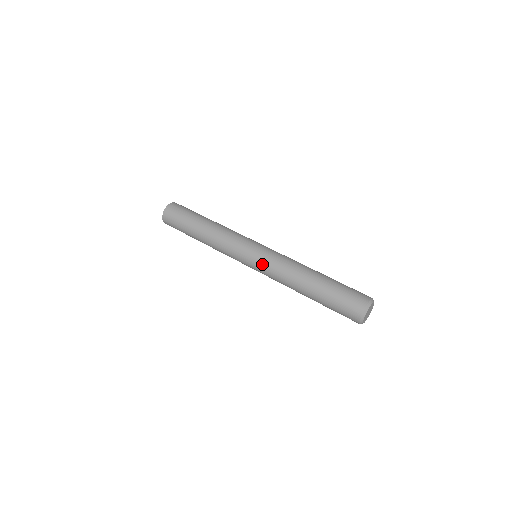
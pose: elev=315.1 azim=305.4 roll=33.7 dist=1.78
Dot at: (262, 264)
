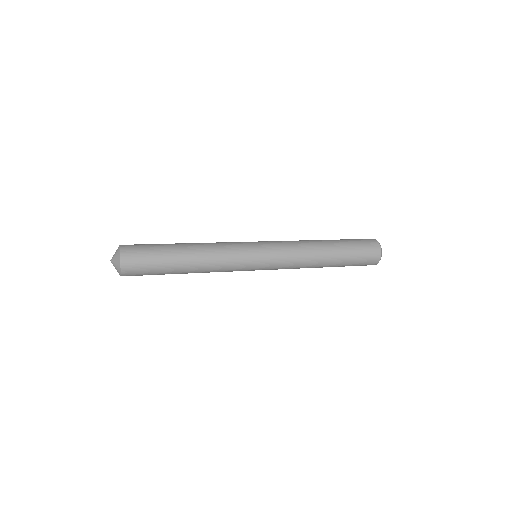
Dot at: (276, 263)
